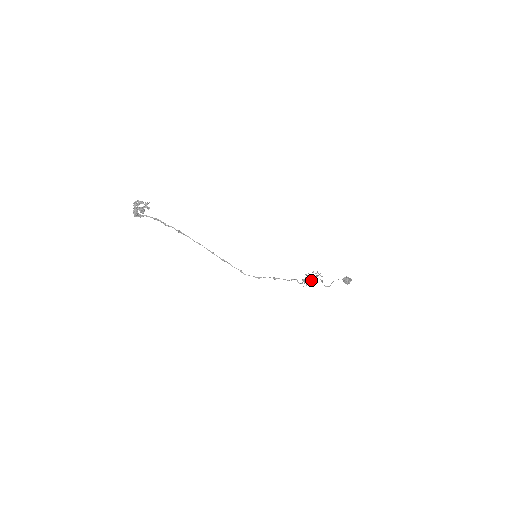
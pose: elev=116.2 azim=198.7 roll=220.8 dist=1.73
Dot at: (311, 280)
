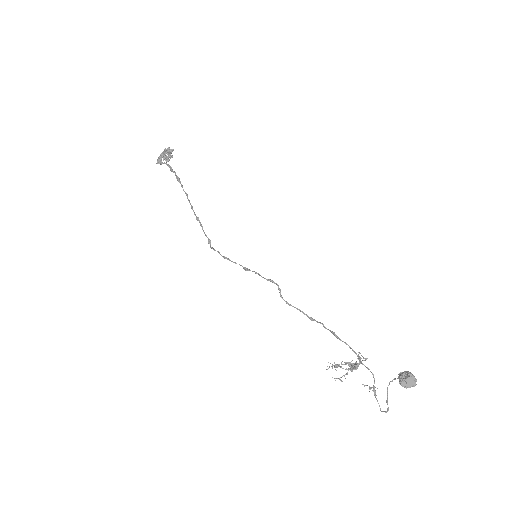
Dot at: occluded
